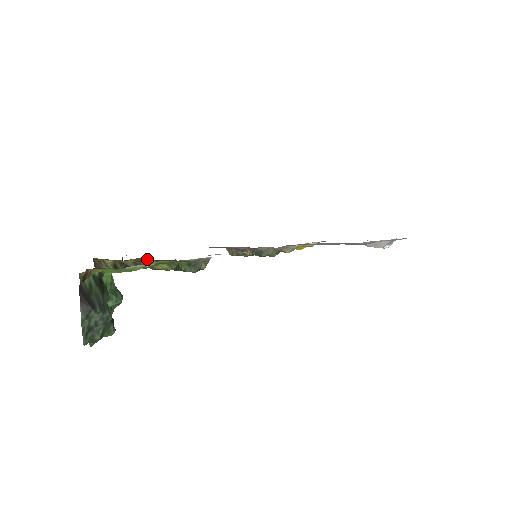
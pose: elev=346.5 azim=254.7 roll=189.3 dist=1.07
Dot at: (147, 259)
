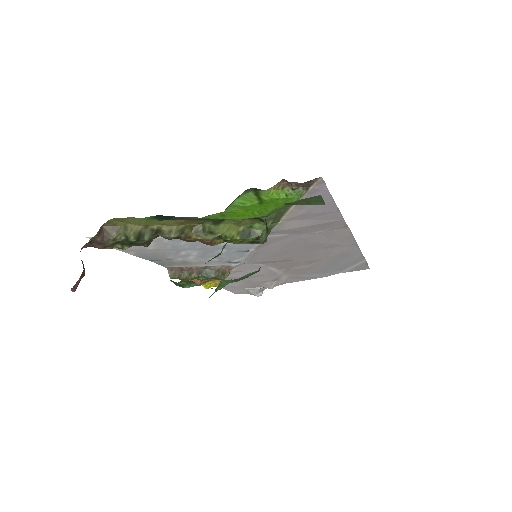
Dot at: (225, 219)
